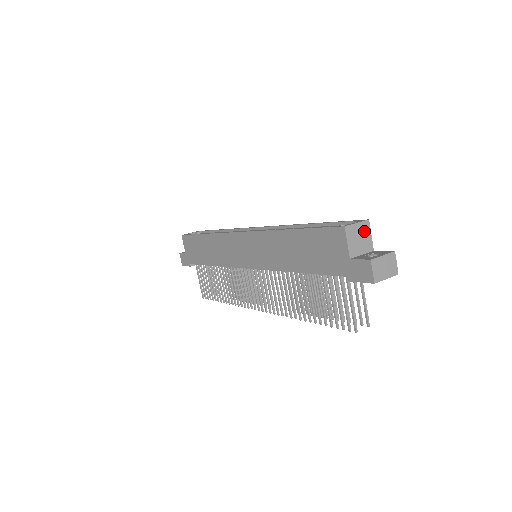
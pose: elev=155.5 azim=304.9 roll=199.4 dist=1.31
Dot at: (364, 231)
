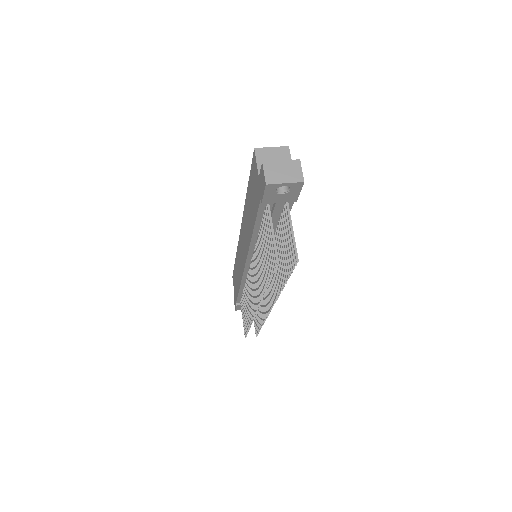
Dot at: (281, 155)
